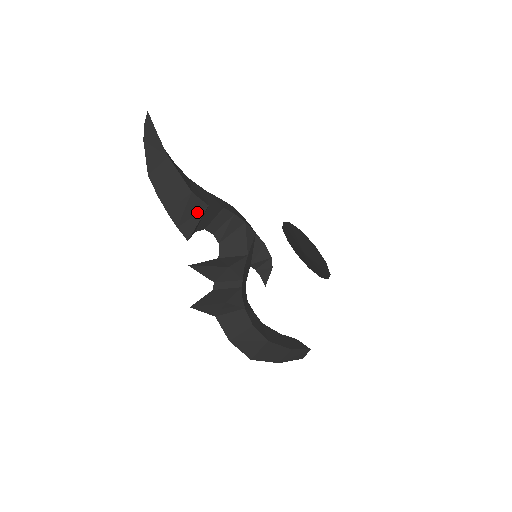
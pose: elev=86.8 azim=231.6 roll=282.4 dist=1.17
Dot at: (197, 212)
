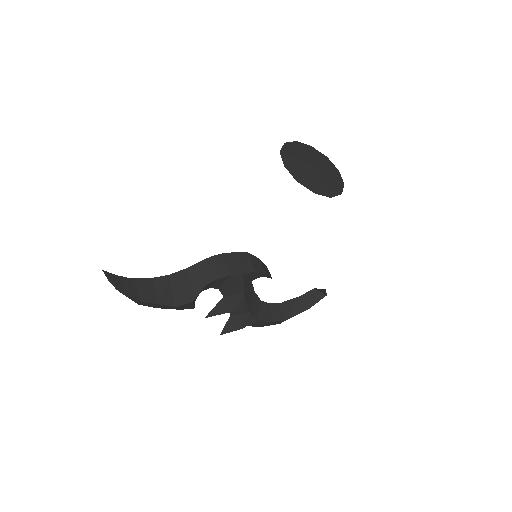
Dot at: (188, 305)
